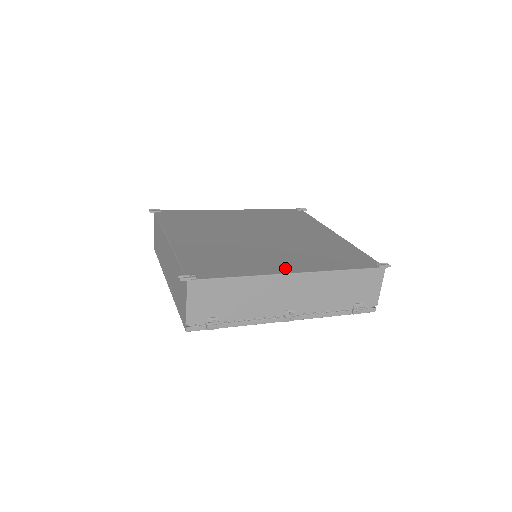
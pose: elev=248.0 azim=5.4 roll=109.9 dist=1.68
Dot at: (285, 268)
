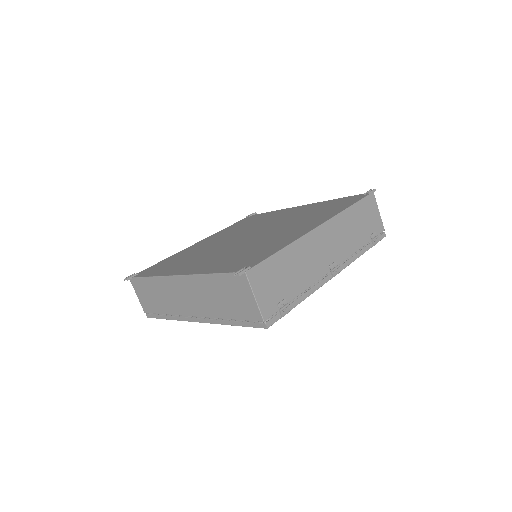
Dot at: (306, 229)
